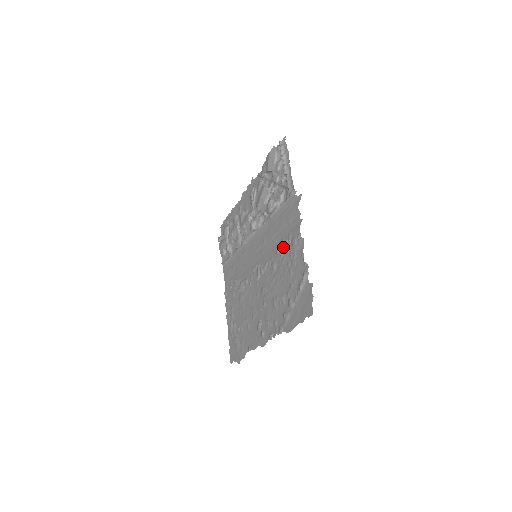
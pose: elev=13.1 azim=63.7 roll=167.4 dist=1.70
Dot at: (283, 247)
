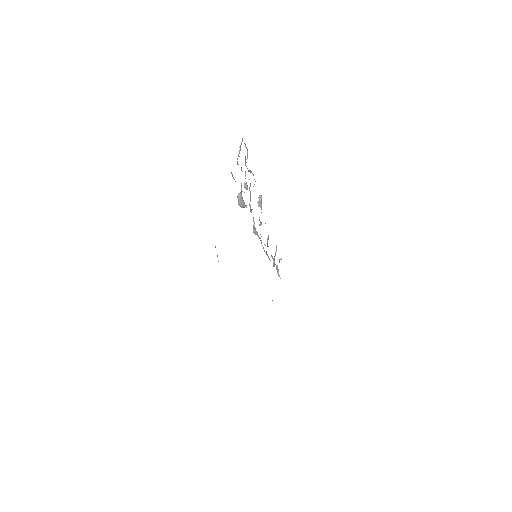
Dot at: occluded
